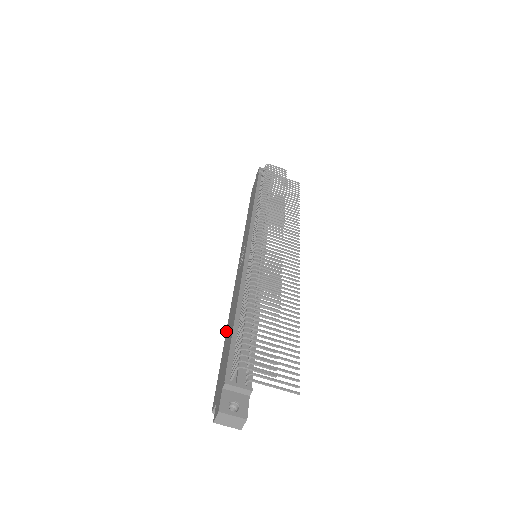
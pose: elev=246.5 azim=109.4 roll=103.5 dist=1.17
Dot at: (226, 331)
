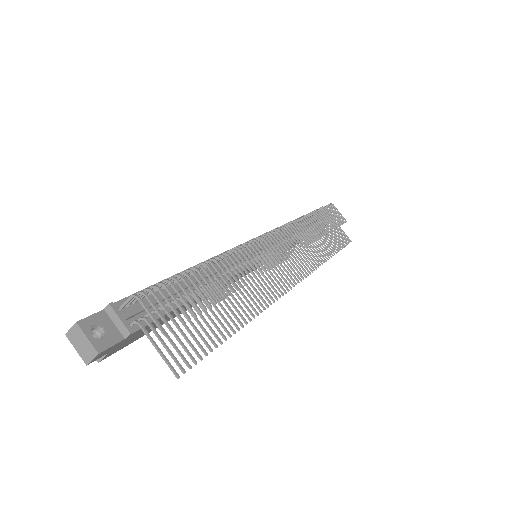
Dot at: occluded
